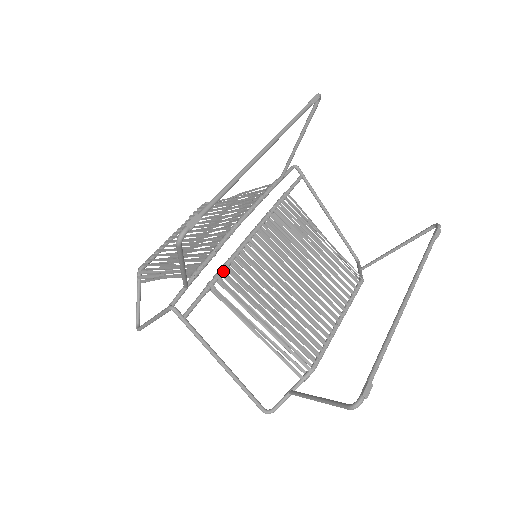
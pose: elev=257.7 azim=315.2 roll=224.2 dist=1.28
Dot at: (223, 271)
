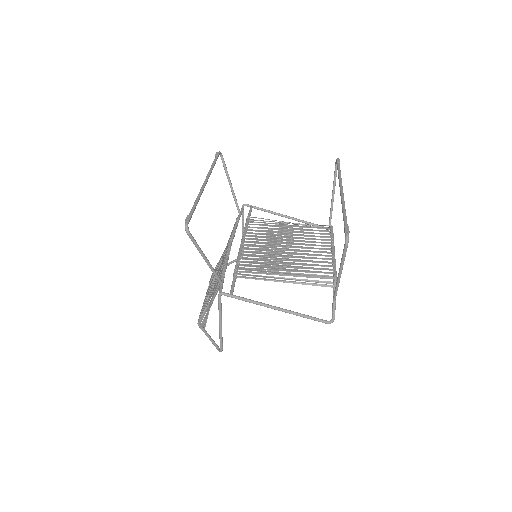
Dot at: (238, 265)
